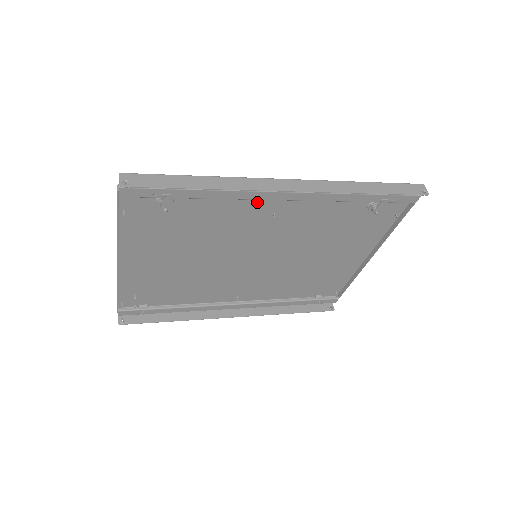
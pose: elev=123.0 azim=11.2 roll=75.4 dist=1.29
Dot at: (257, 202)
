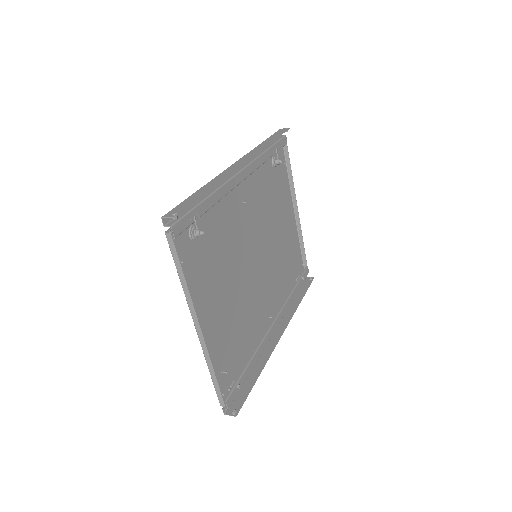
Dot at: (232, 197)
